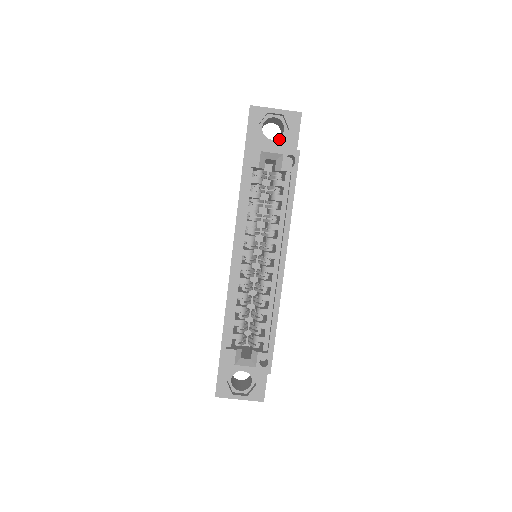
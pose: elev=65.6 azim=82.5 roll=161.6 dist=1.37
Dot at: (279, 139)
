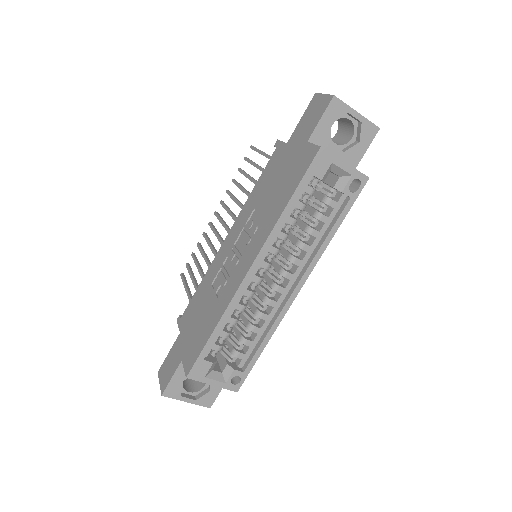
Dot at: (343, 146)
